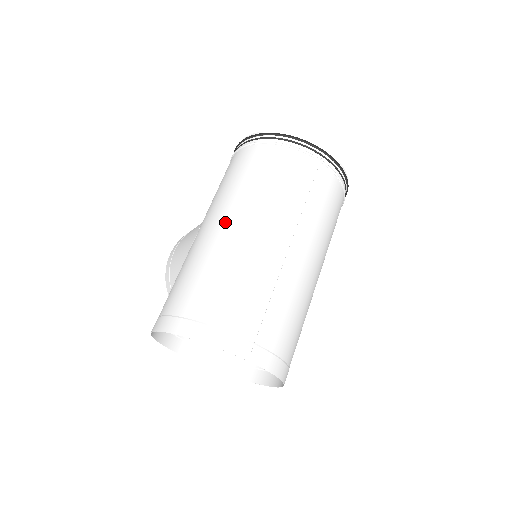
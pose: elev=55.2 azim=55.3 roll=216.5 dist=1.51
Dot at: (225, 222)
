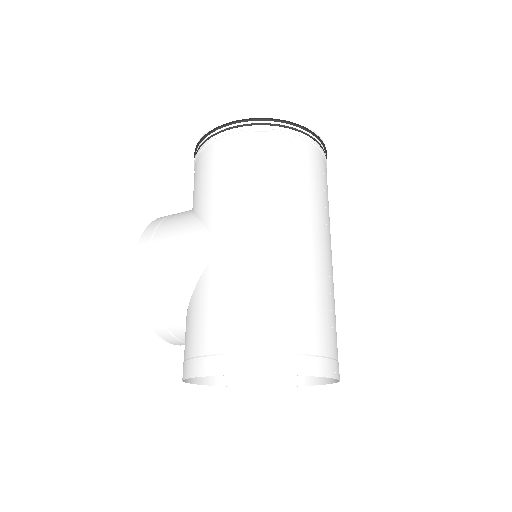
Dot at: (269, 231)
